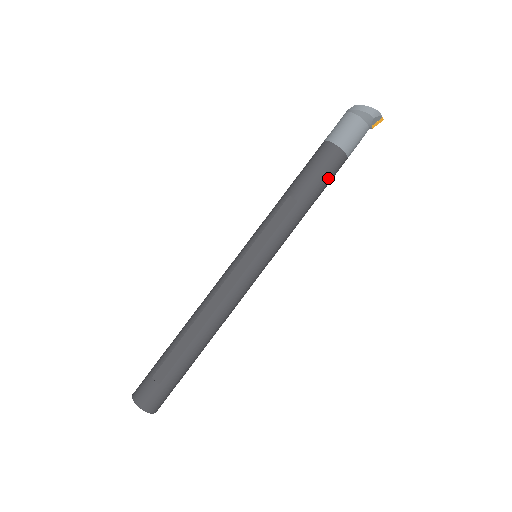
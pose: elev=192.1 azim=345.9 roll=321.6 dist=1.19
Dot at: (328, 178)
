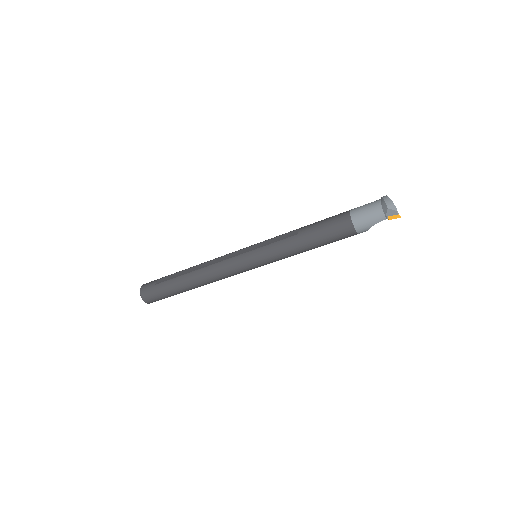
Dot at: (329, 233)
